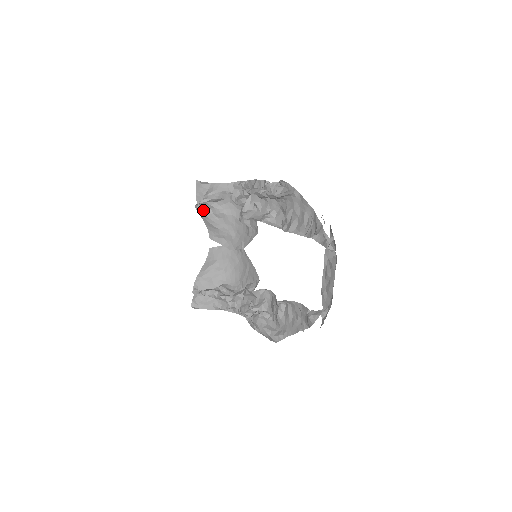
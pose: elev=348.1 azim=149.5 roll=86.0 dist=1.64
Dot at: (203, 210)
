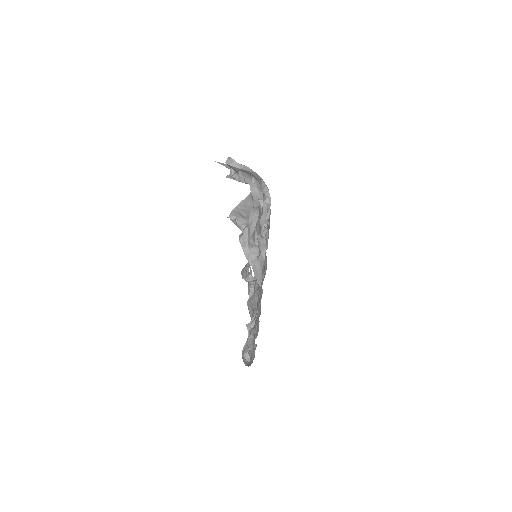
Dot at: occluded
